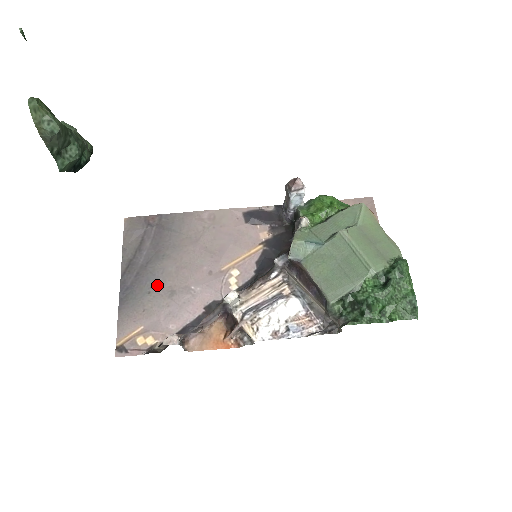
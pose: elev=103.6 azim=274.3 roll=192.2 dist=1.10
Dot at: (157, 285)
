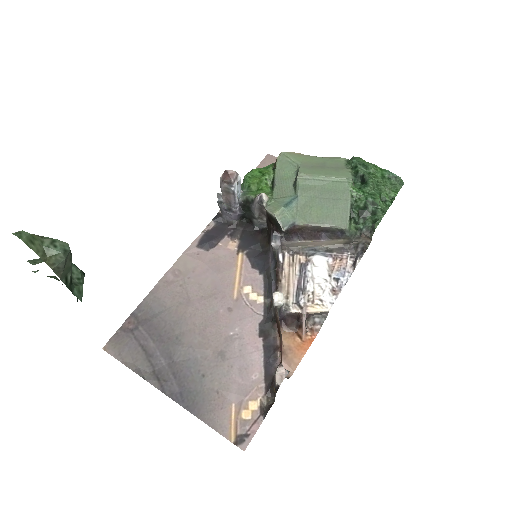
Dot at: (202, 363)
